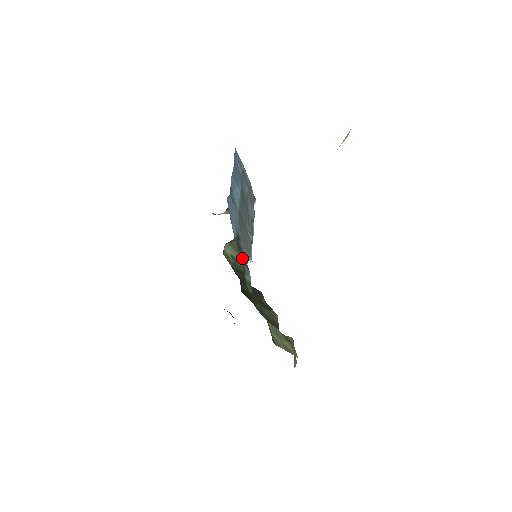
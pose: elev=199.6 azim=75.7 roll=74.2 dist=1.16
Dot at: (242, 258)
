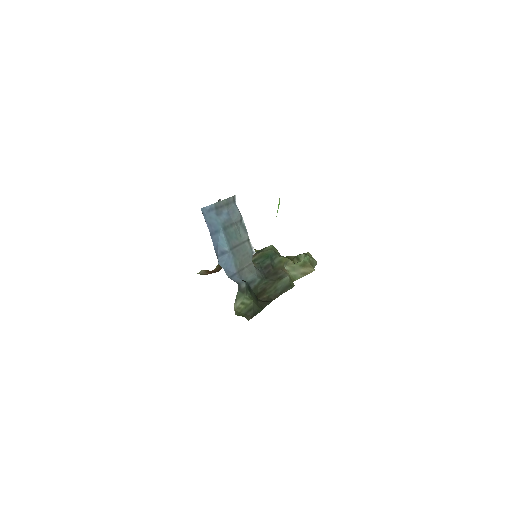
Dot at: (248, 274)
